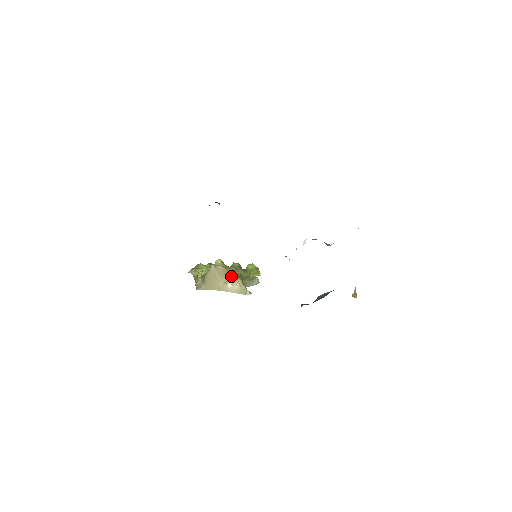
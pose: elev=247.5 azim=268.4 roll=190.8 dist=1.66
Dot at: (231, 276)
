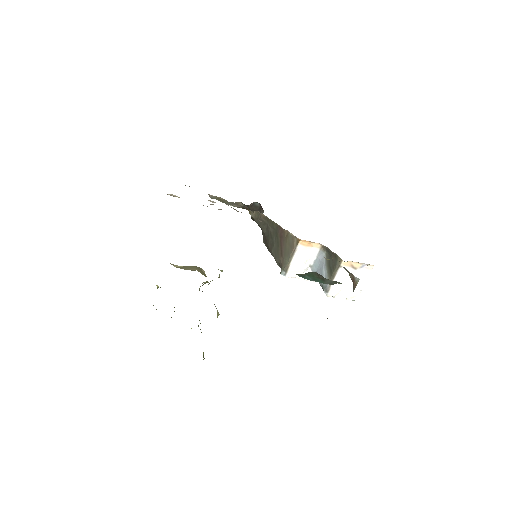
Dot at: occluded
